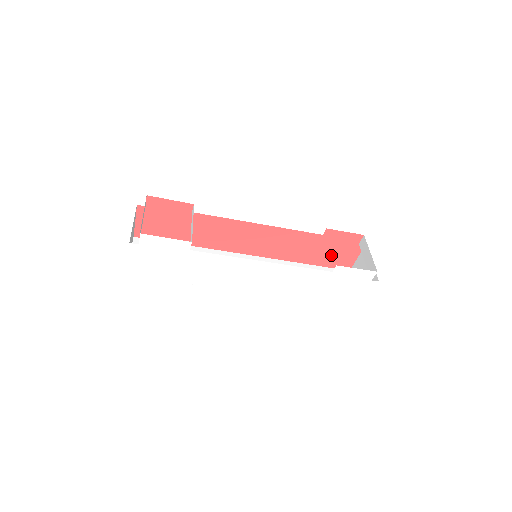
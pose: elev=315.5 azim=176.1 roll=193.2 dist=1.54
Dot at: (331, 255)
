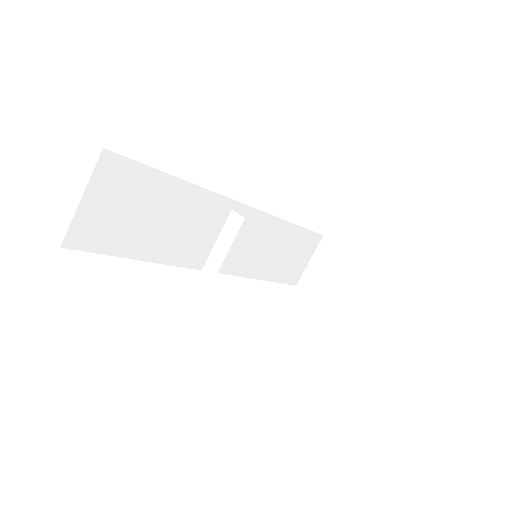
Dot at: occluded
